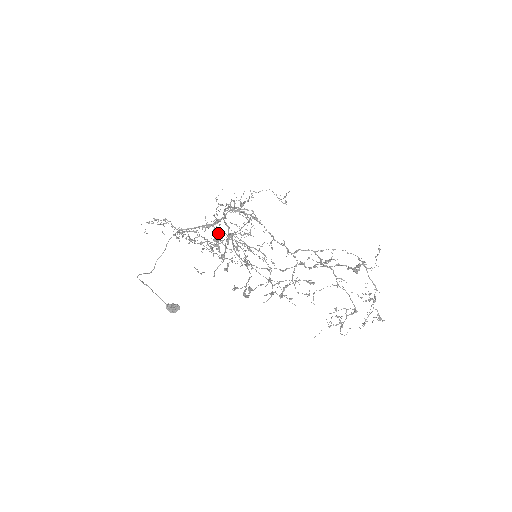
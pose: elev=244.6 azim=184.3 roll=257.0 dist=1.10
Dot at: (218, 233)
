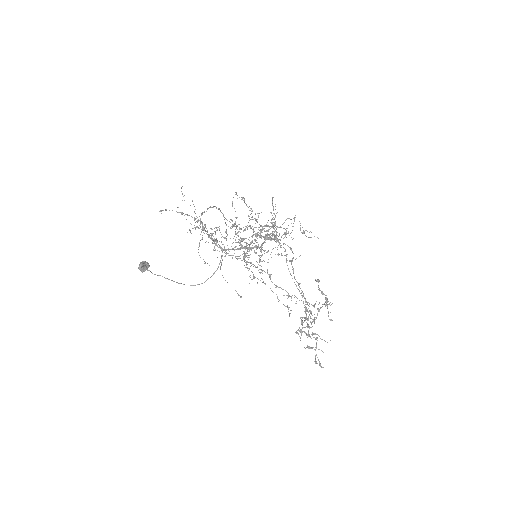
Dot at: occluded
